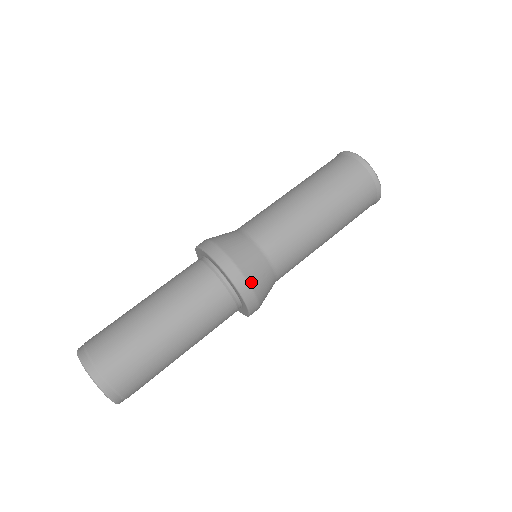
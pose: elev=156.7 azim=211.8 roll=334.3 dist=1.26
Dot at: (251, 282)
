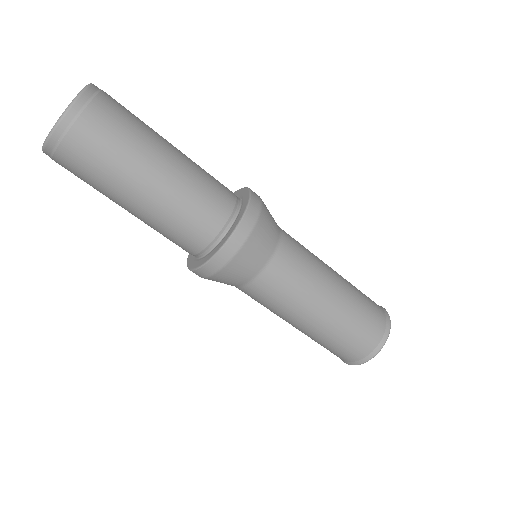
Dot at: (263, 208)
